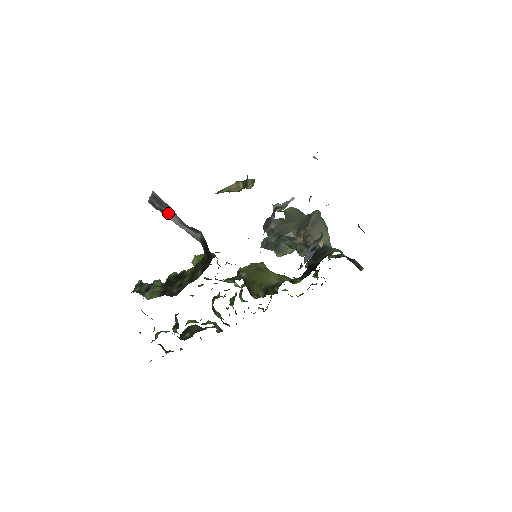
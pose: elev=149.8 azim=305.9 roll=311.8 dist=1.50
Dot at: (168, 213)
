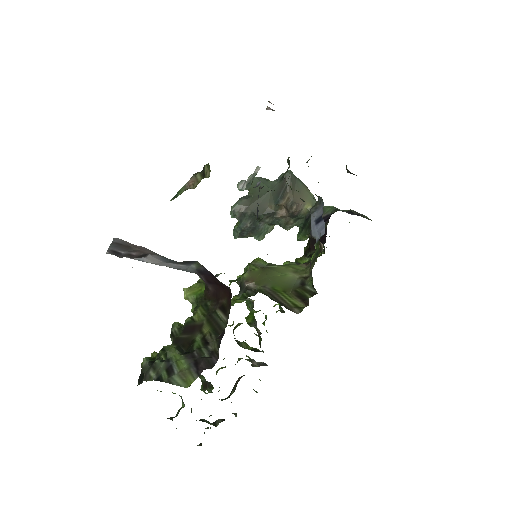
Dot at: (141, 256)
